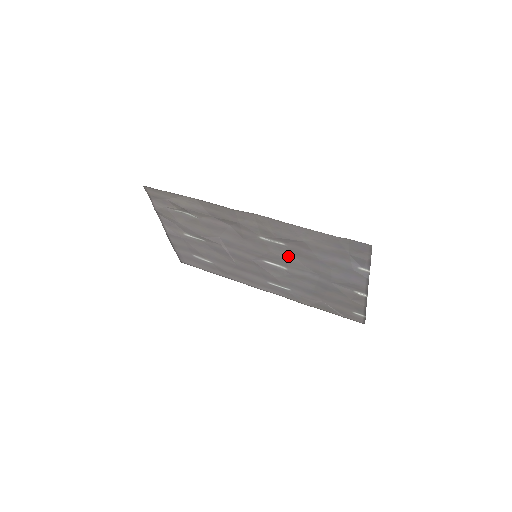
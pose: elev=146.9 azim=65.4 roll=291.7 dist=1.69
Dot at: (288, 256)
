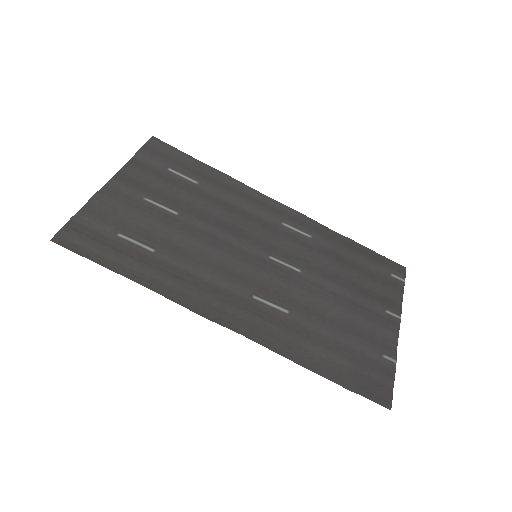
Dot at: (297, 295)
